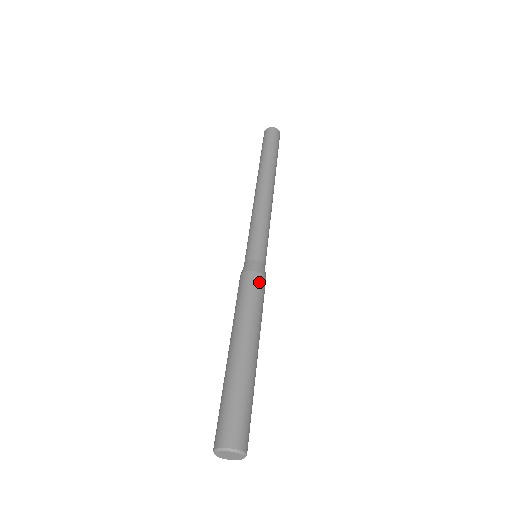
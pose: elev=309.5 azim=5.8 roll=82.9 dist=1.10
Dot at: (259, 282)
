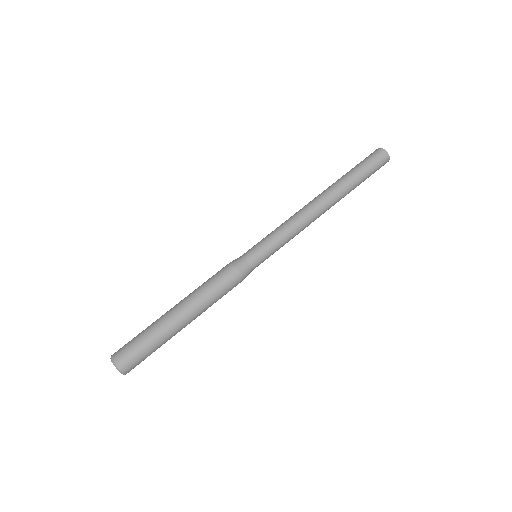
Dot at: (230, 276)
